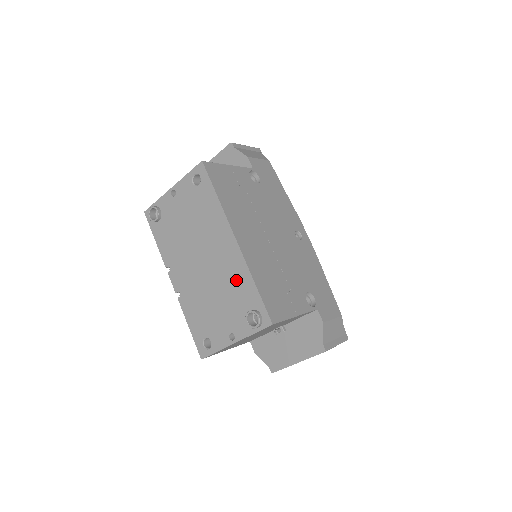
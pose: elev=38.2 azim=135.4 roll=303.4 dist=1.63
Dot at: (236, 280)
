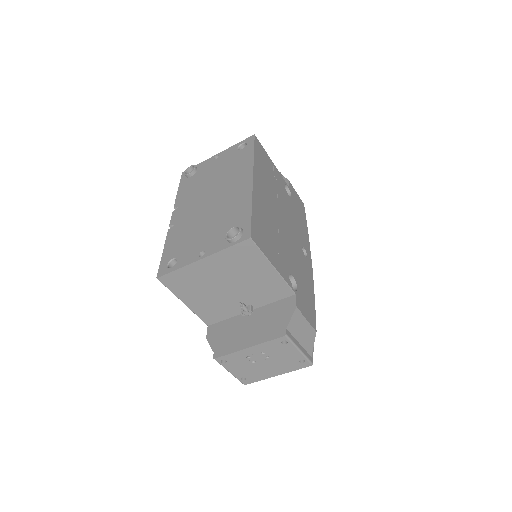
Dot at: (235, 207)
